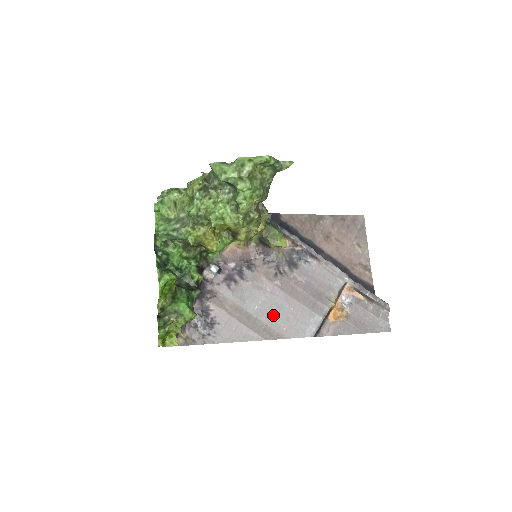
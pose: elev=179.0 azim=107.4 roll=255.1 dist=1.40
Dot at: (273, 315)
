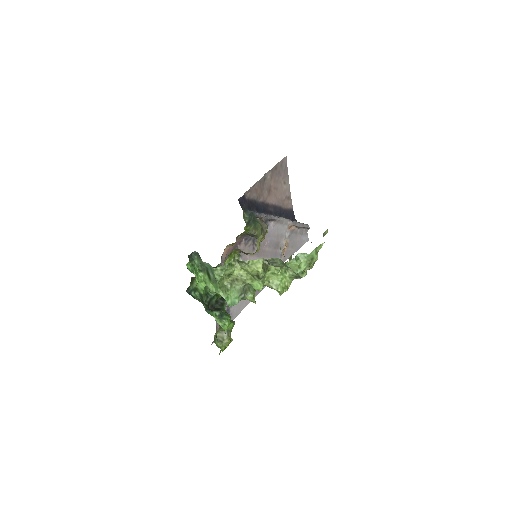
Dot at: occluded
